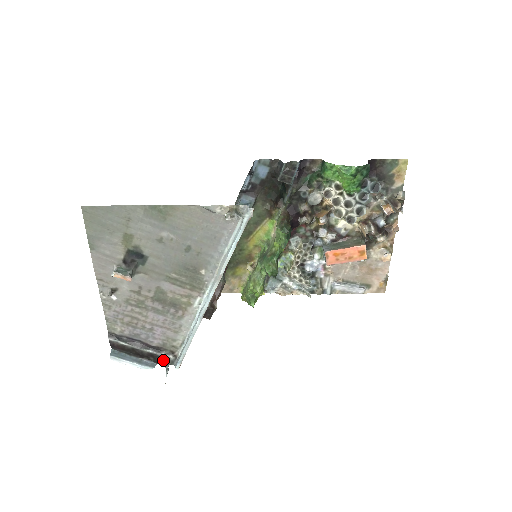
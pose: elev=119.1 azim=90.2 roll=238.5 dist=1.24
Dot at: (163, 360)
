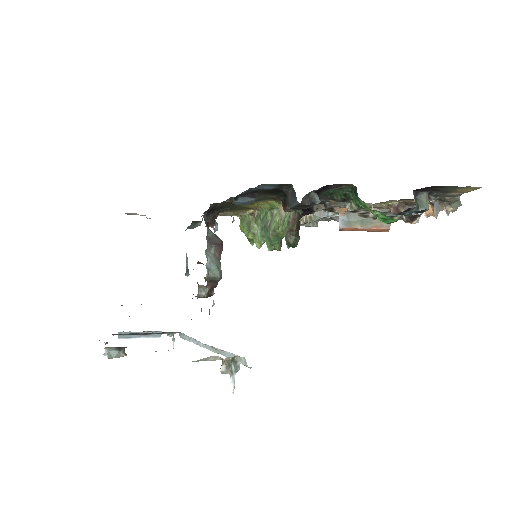
Dot at: (168, 333)
